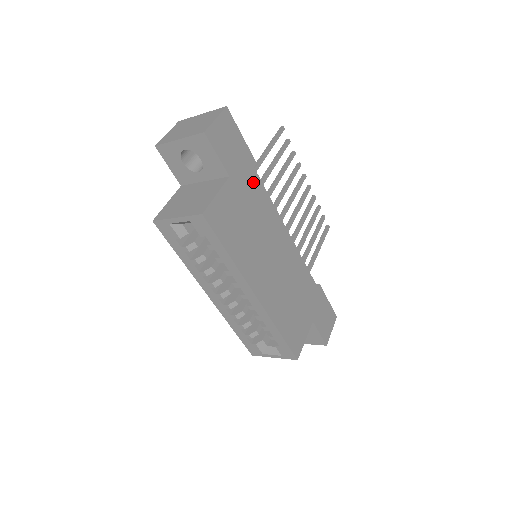
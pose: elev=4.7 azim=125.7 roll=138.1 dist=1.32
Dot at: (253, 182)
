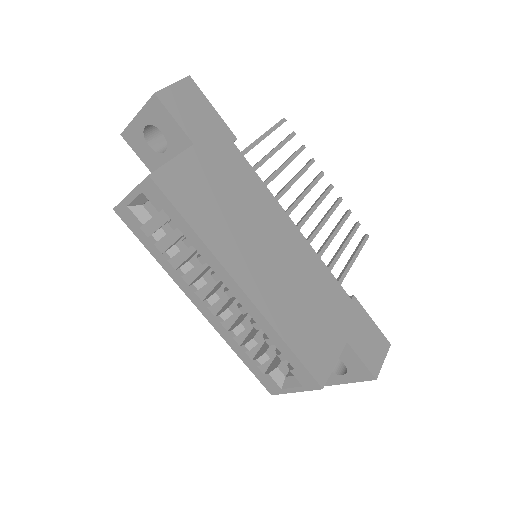
Dot at: (232, 157)
